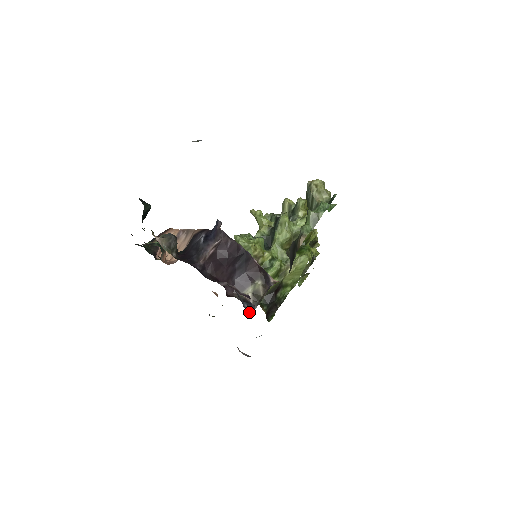
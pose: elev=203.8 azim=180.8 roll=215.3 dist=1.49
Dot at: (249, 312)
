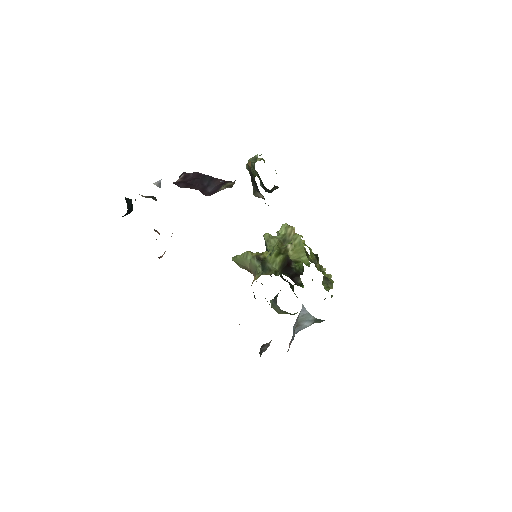
Dot at: (223, 182)
